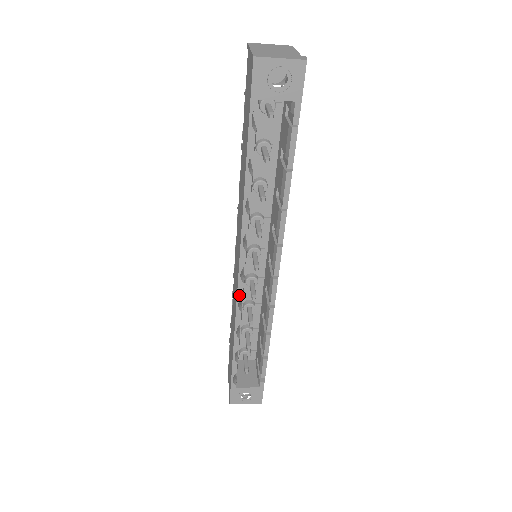
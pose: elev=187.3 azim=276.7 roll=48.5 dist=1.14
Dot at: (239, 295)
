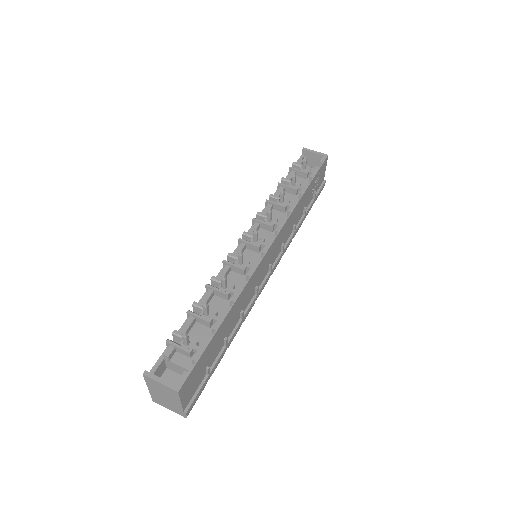
Dot at: occluded
